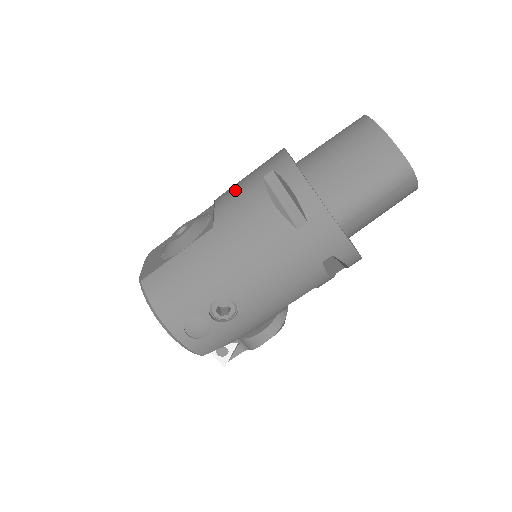
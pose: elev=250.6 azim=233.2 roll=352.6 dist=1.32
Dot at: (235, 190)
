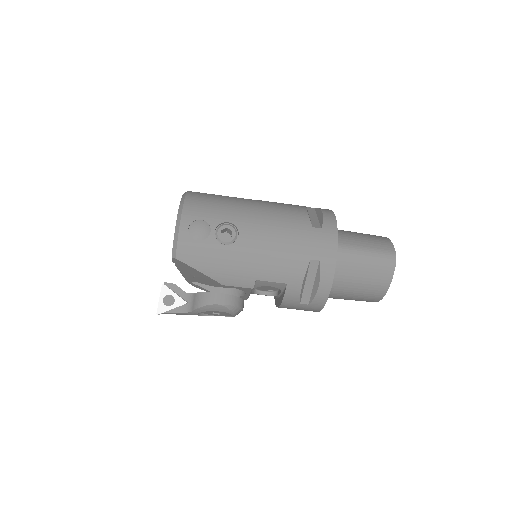
Dot at: occluded
